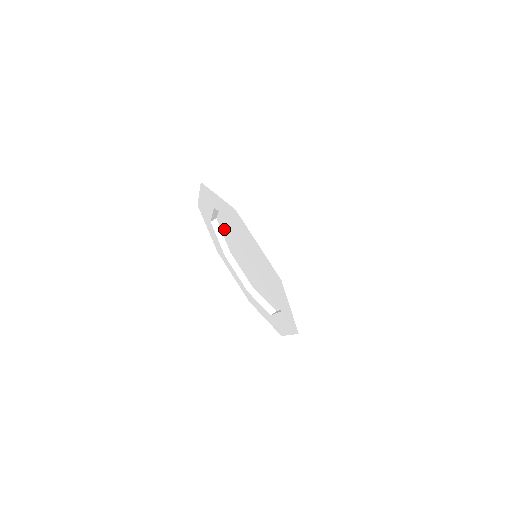
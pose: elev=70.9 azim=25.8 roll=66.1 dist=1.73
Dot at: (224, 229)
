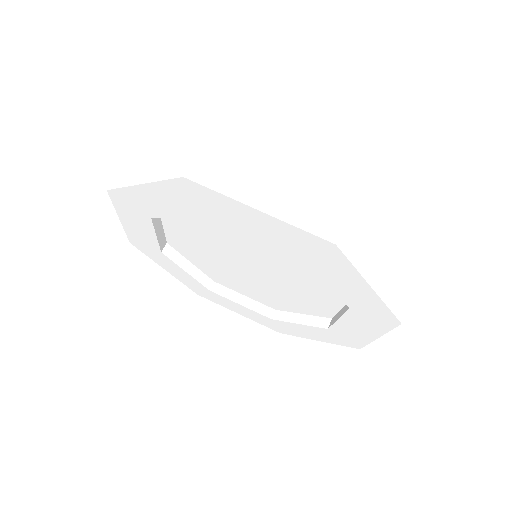
Dot at: occluded
